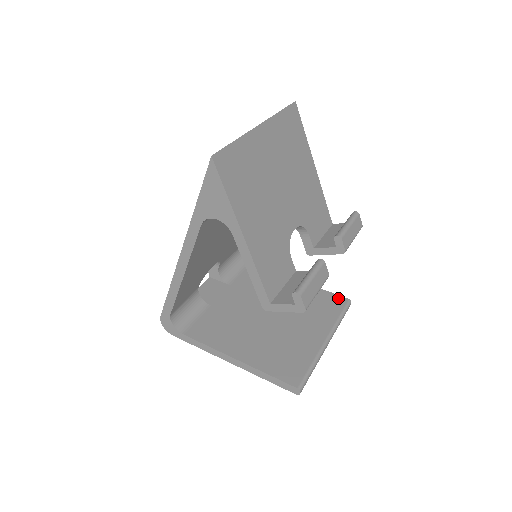
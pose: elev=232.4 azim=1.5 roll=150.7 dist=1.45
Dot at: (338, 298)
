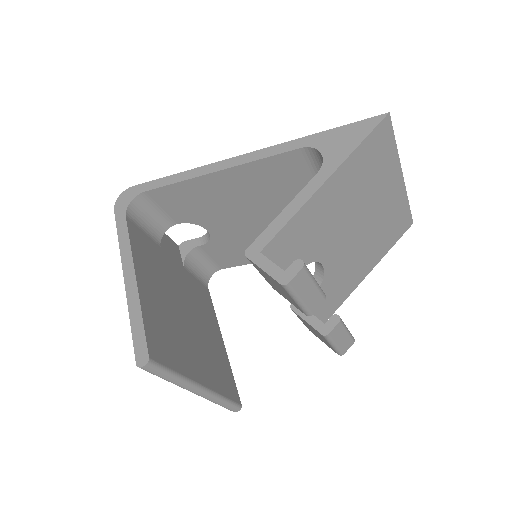
Dot at: (236, 392)
